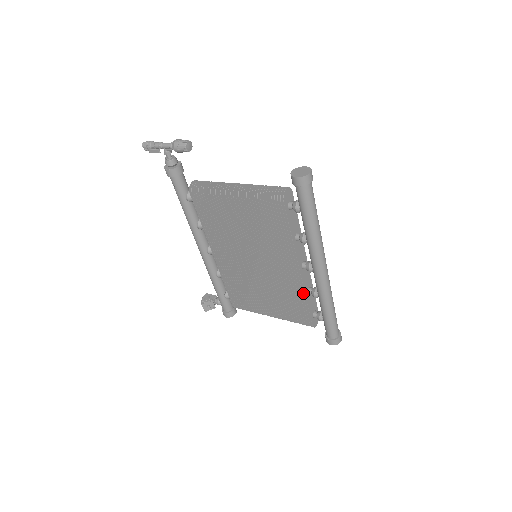
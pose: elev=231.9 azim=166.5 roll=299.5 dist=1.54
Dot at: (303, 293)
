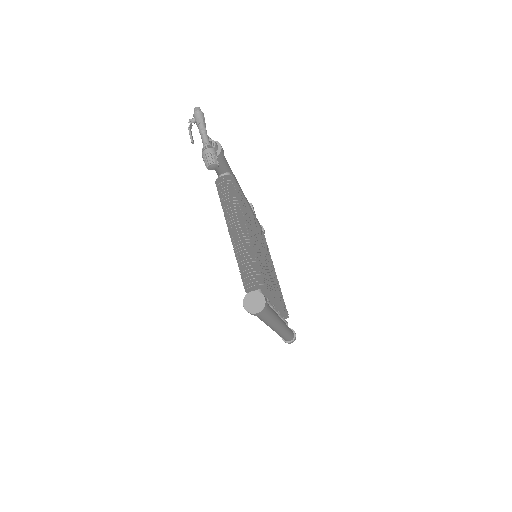
Dot at: occluded
